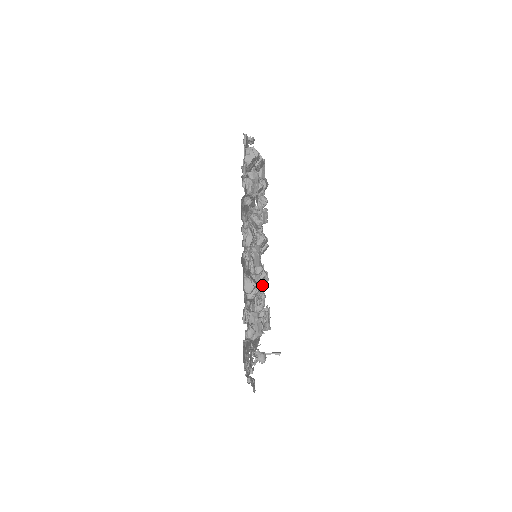
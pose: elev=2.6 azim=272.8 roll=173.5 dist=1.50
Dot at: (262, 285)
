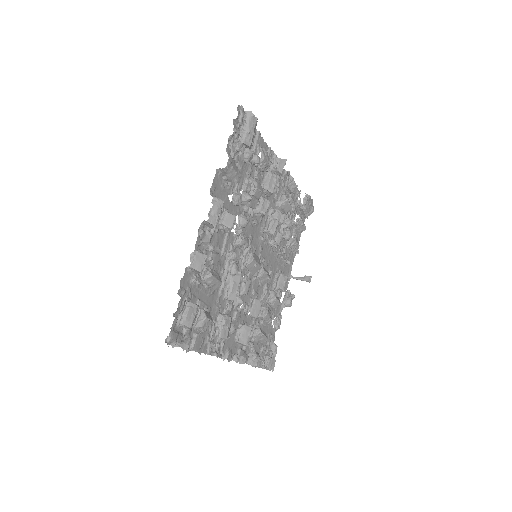
Dot at: occluded
